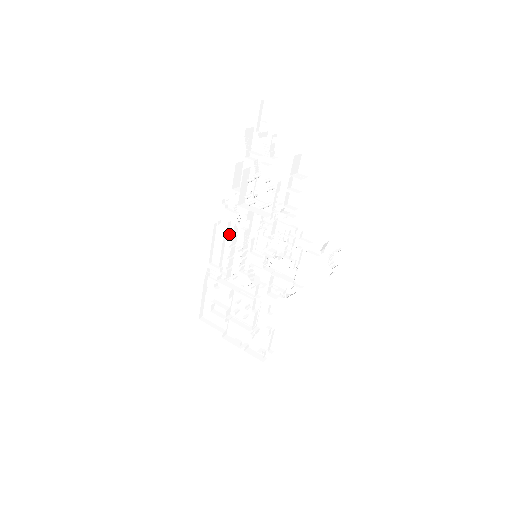
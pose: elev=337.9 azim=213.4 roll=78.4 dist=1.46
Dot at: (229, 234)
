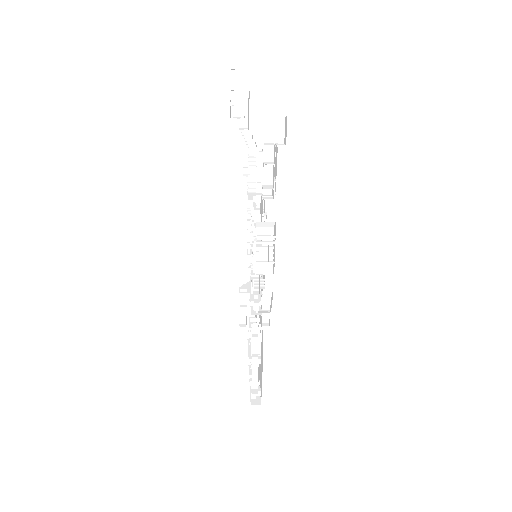
Dot at: occluded
